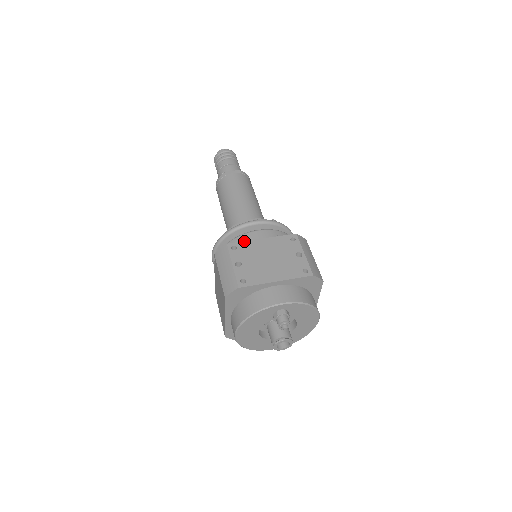
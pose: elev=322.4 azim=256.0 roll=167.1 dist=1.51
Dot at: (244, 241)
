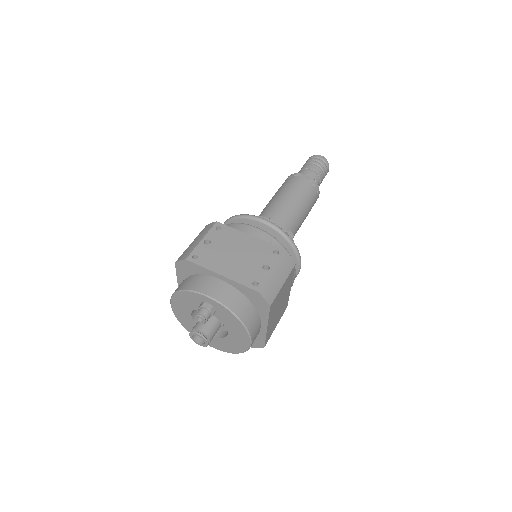
Dot at: (233, 228)
